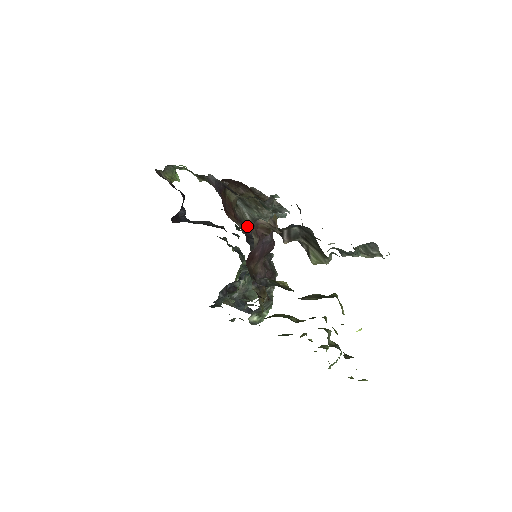
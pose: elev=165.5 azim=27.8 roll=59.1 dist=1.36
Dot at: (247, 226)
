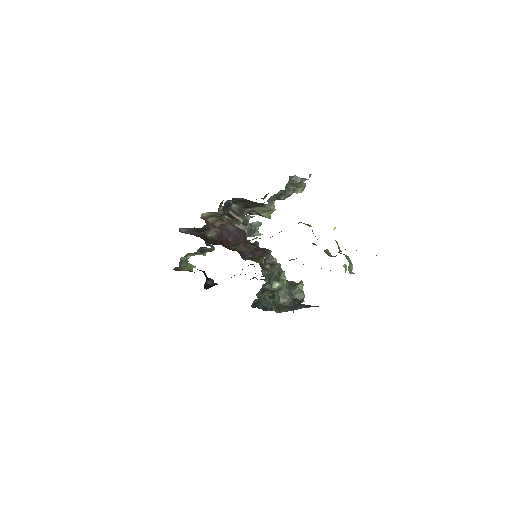
Dot at: occluded
